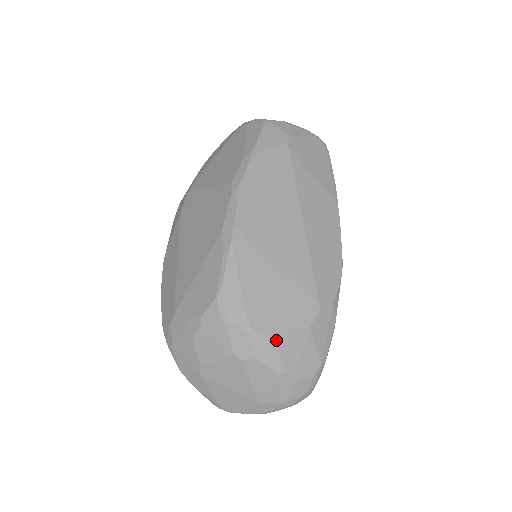
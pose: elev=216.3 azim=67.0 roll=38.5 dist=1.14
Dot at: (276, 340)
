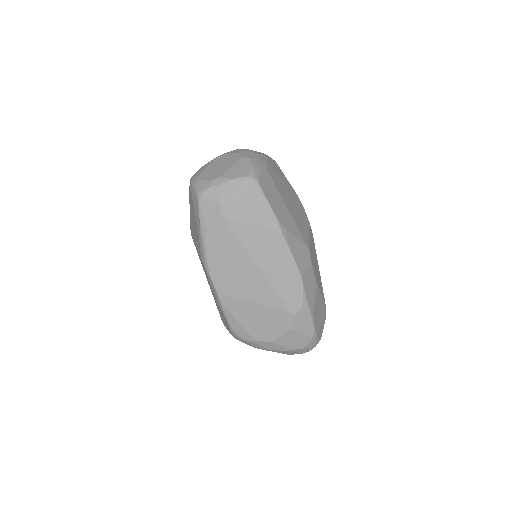
Dot at: (274, 341)
